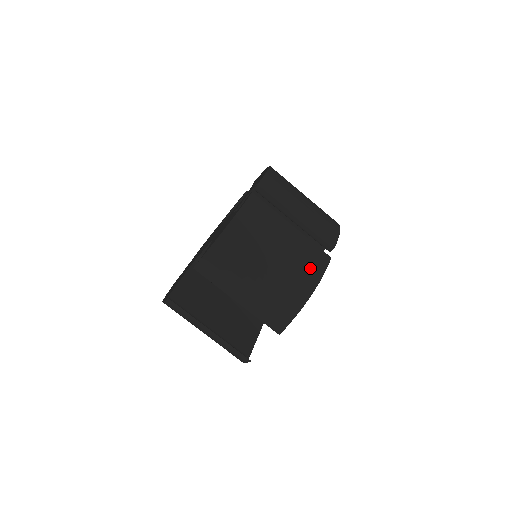
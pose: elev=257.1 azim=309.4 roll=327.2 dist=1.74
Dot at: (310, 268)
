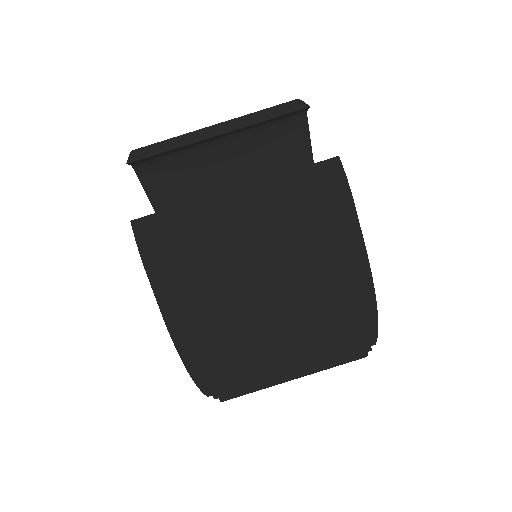
Dot at: occluded
